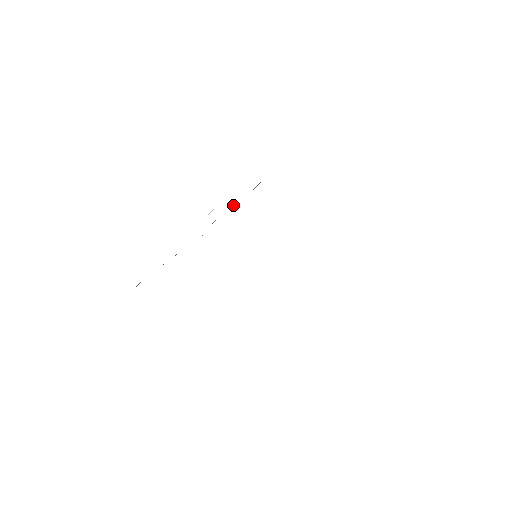
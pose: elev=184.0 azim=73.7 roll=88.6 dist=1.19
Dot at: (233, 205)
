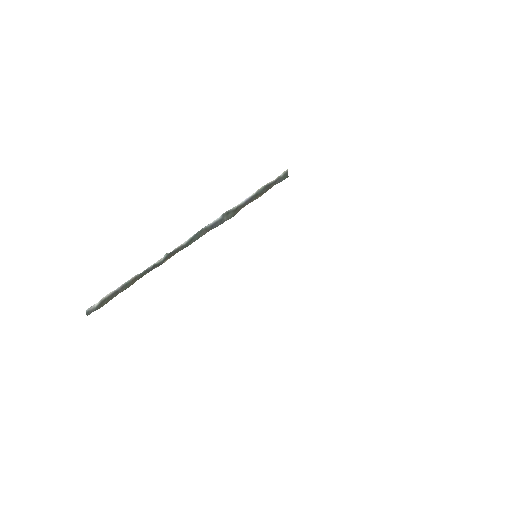
Dot at: (236, 211)
